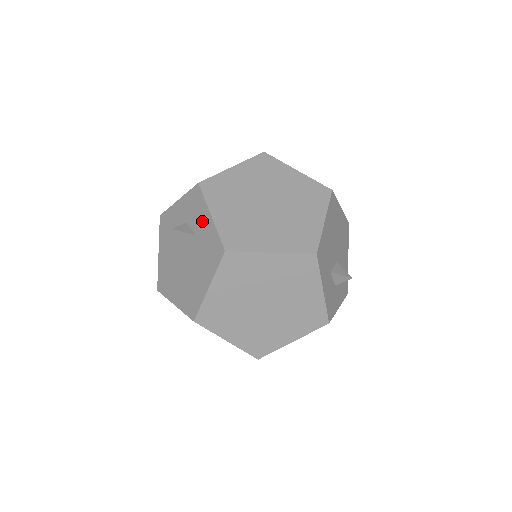
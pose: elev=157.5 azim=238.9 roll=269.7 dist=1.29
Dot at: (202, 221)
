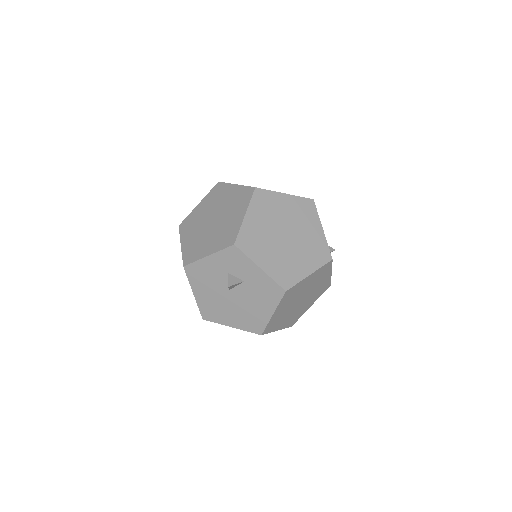
Dot at: (250, 272)
